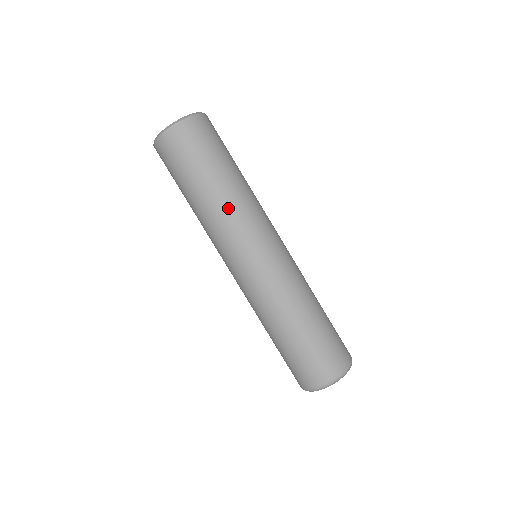
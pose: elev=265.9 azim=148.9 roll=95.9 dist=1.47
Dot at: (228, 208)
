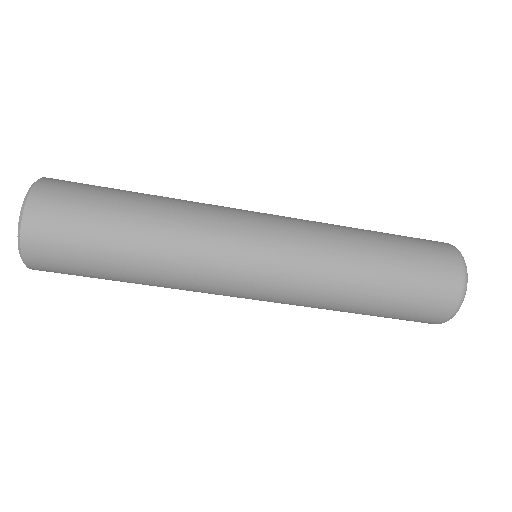
Dot at: (176, 250)
